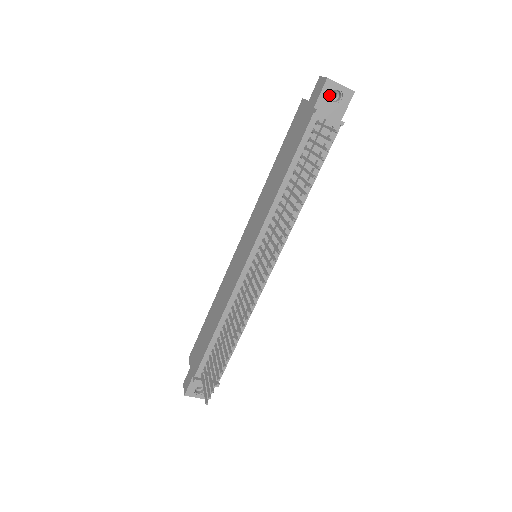
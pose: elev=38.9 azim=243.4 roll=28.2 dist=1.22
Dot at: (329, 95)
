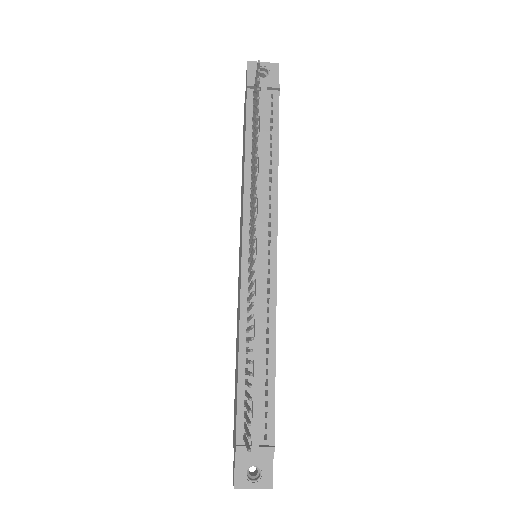
Dot at: occluded
